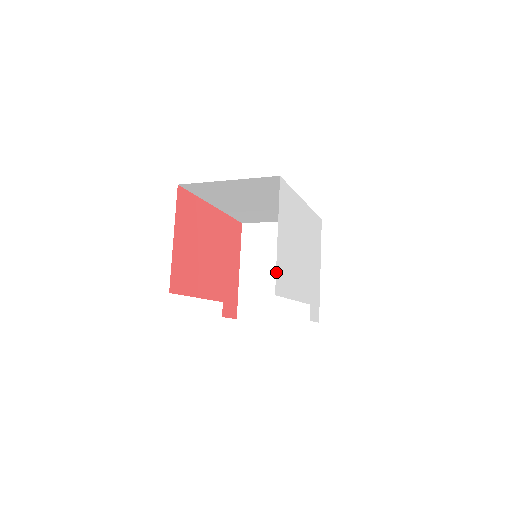
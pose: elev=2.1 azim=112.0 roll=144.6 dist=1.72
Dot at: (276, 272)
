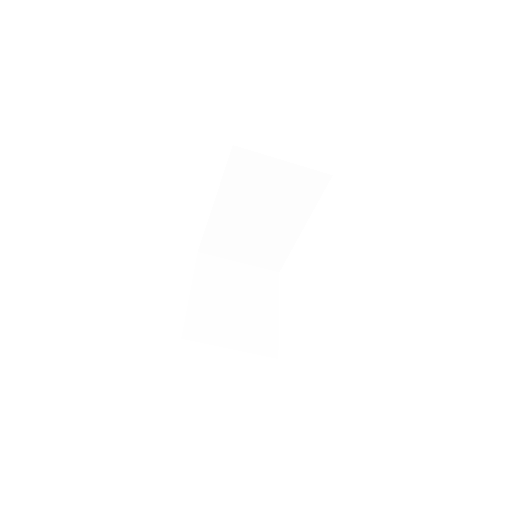
Dot at: occluded
